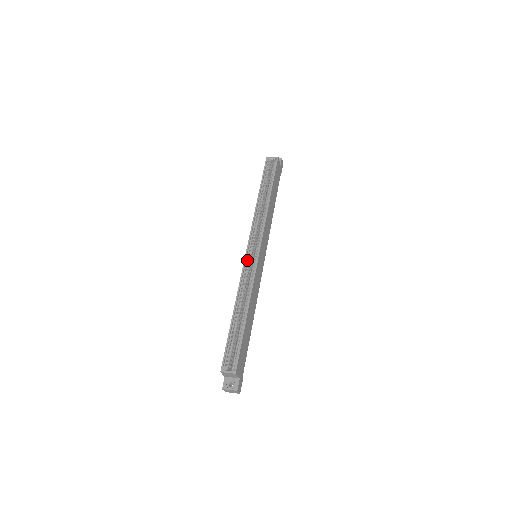
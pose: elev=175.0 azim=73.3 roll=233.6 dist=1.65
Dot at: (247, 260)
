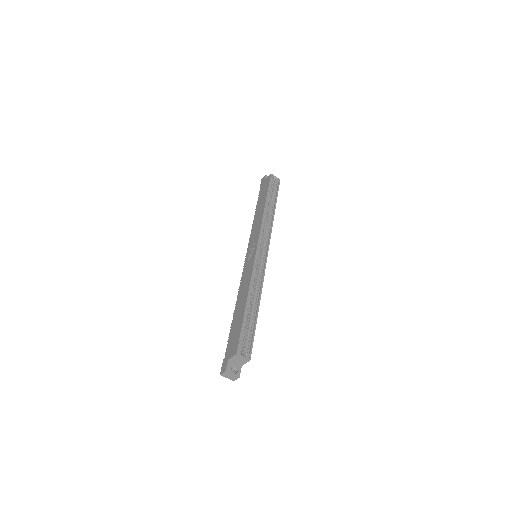
Dot at: (256, 257)
